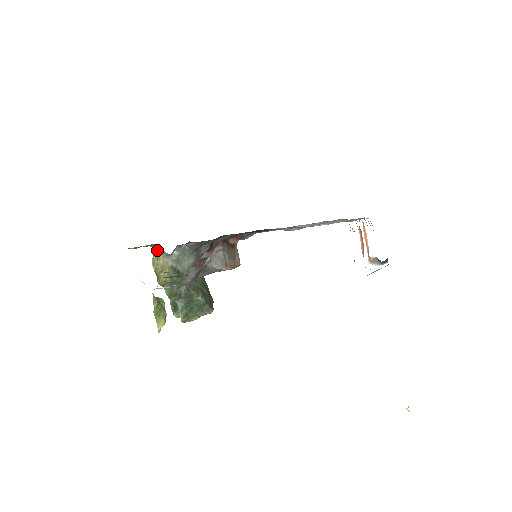
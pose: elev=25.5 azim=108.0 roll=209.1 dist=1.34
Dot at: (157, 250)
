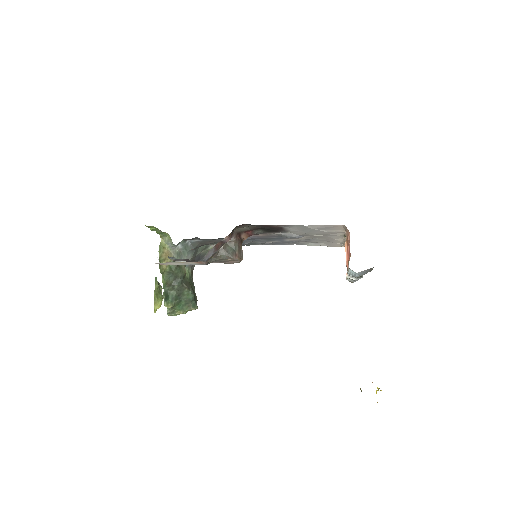
Dot at: (165, 240)
